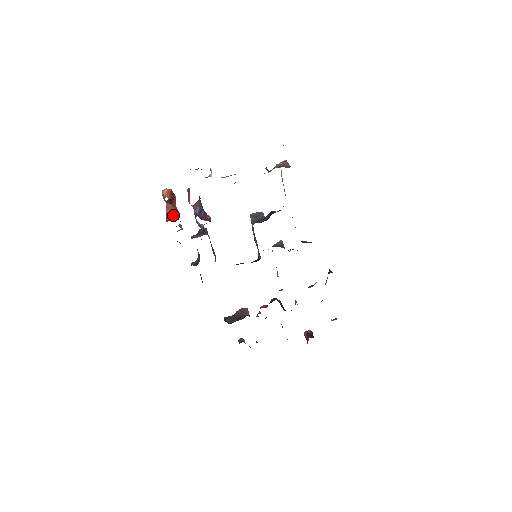
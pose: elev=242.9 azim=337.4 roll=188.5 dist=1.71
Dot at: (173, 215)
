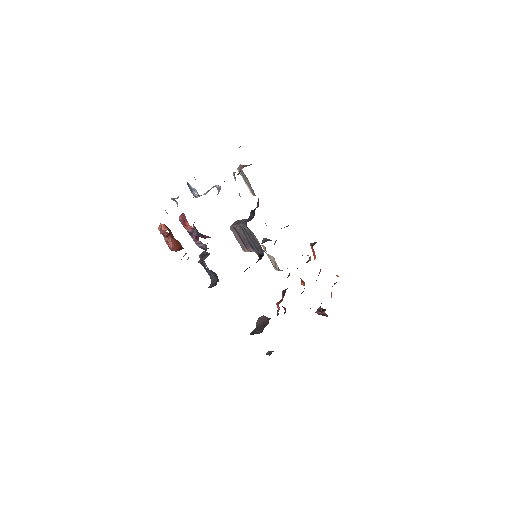
Dot at: (178, 246)
